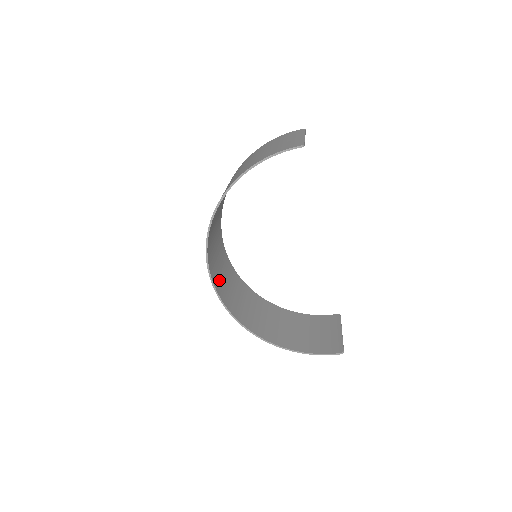
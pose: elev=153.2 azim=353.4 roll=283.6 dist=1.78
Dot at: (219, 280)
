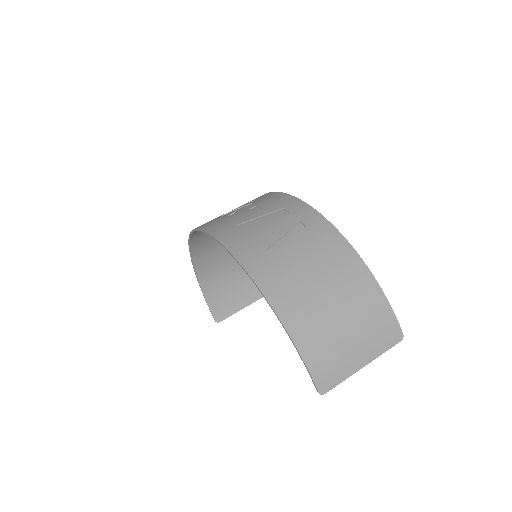
Dot at: occluded
